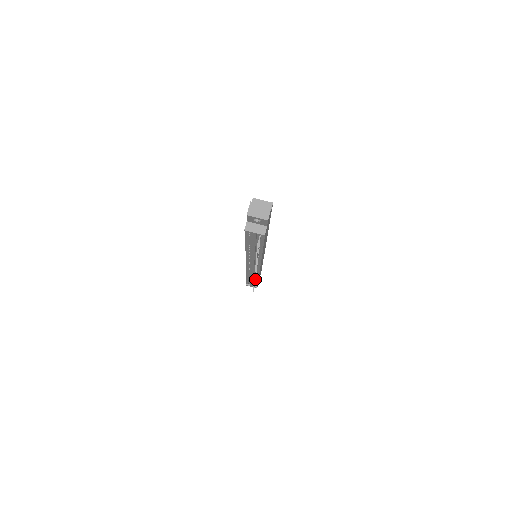
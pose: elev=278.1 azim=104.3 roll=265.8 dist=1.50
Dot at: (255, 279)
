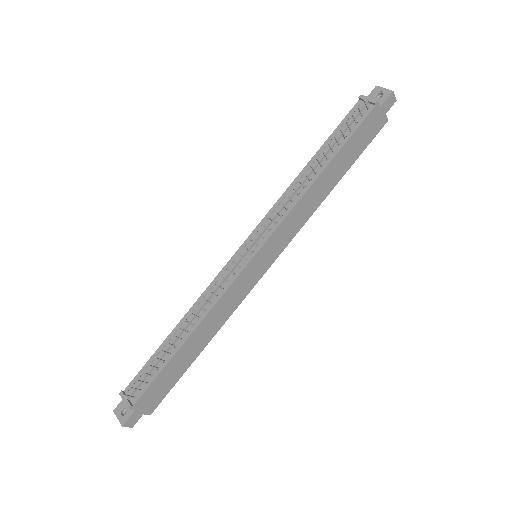
Dot at: (192, 323)
